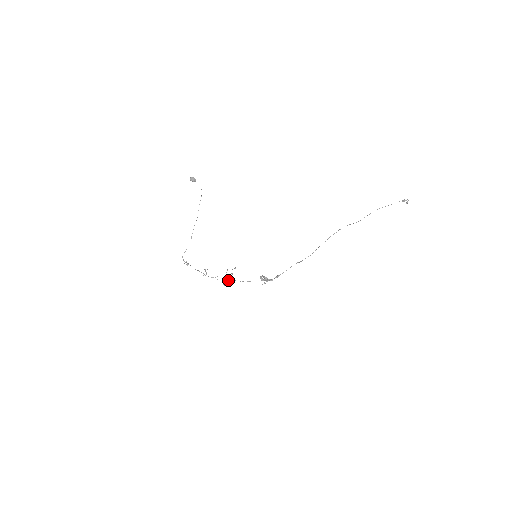
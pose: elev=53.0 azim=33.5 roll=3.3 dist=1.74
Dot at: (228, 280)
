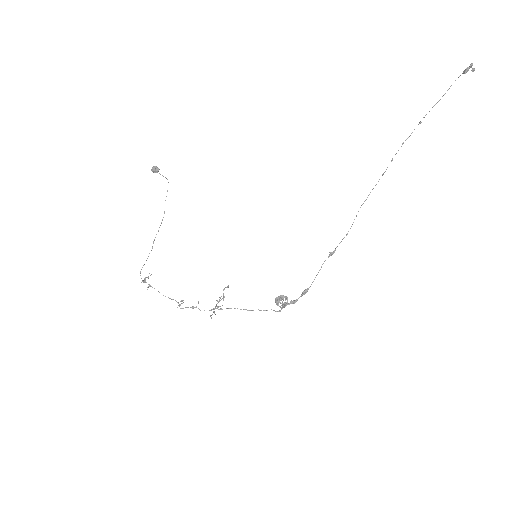
Dot at: (217, 307)
